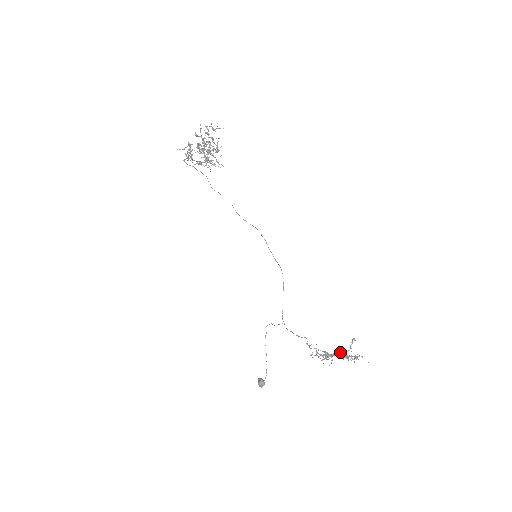
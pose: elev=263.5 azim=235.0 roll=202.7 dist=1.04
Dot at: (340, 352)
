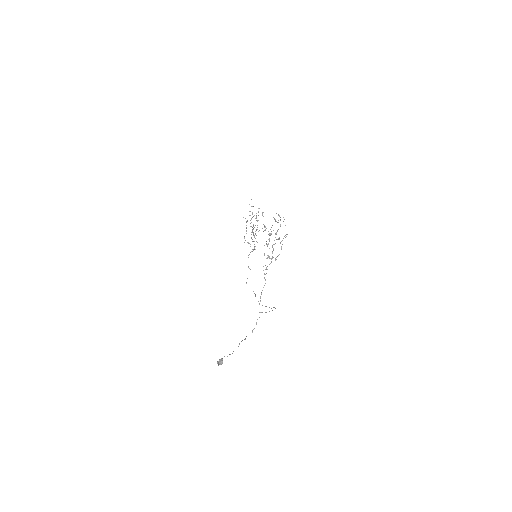
Dot at: (279, 254)
